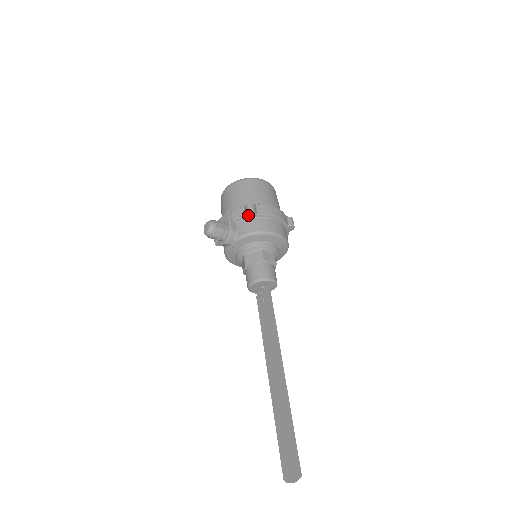
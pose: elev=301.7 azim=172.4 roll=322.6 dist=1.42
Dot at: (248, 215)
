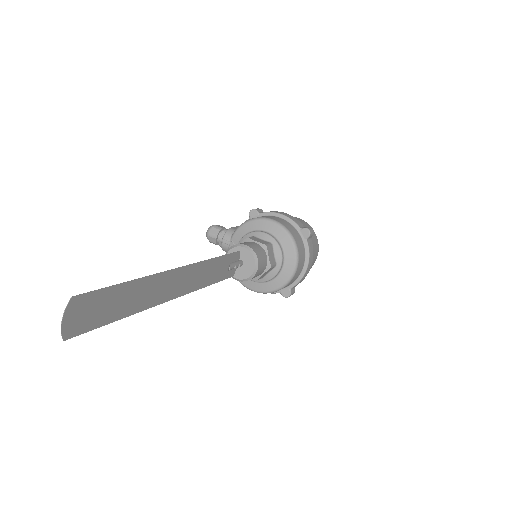
Dot at: (251, 216)
